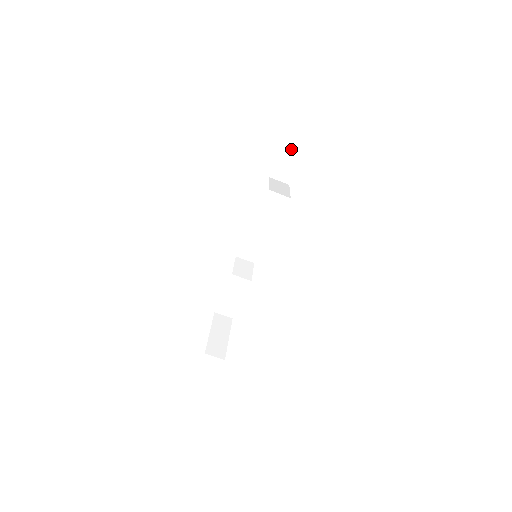
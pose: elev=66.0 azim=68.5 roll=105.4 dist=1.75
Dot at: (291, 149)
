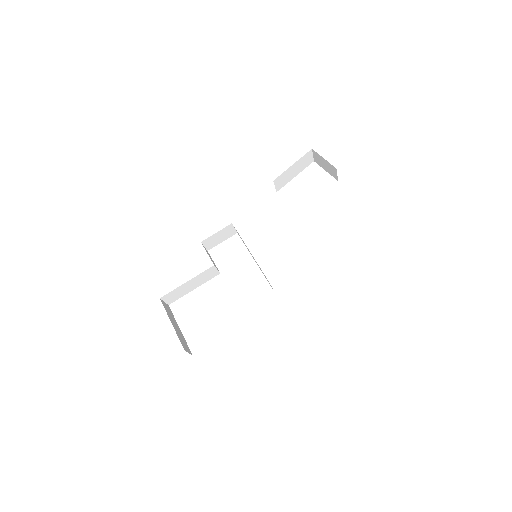
Dot at: (299, 165)
